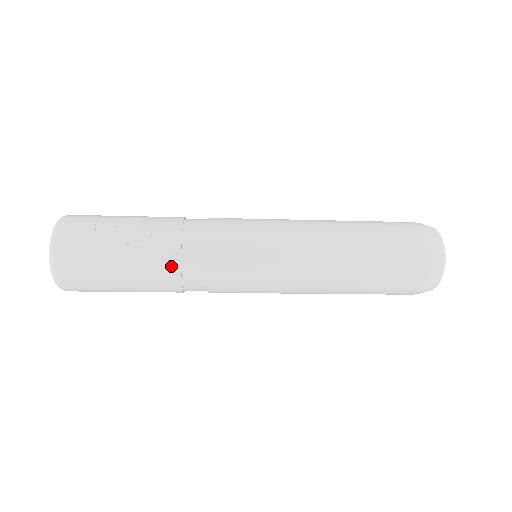
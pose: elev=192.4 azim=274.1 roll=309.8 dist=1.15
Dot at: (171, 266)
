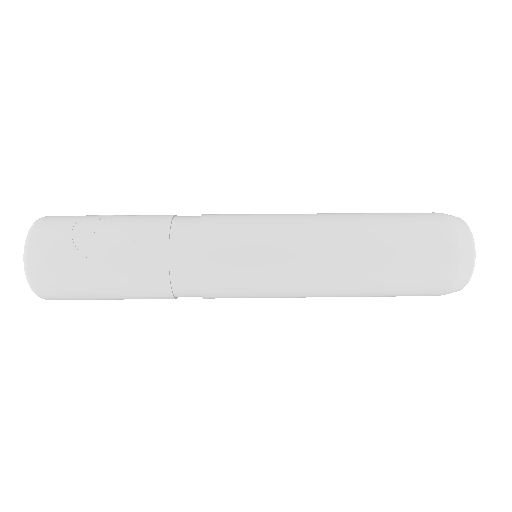
Dot at: (158, 278)
